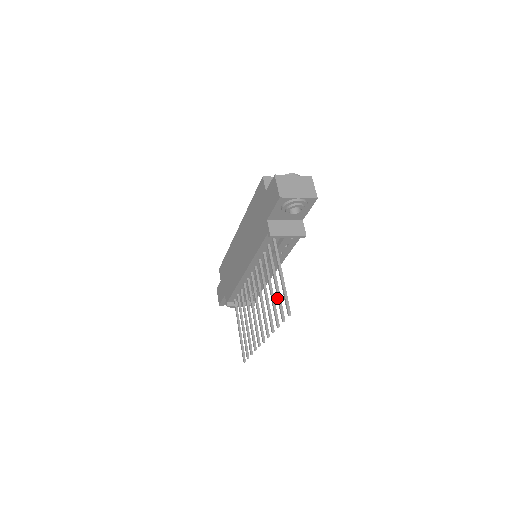
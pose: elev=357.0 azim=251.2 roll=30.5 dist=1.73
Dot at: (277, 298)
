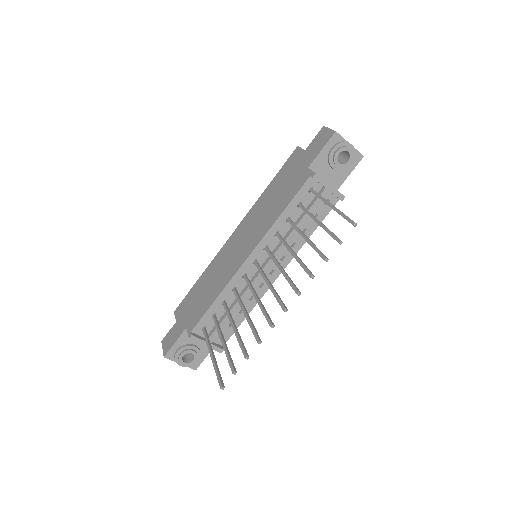
Dot at: occluded
